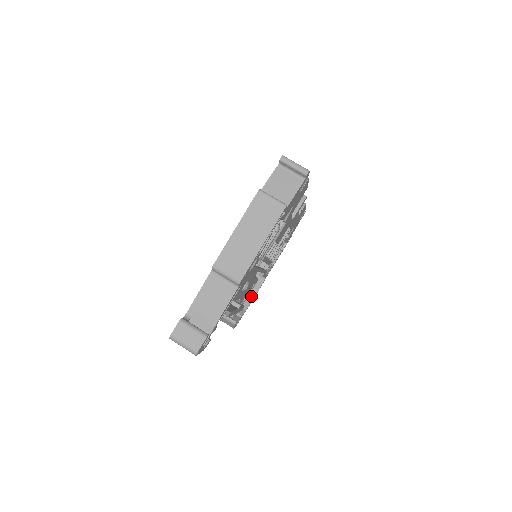
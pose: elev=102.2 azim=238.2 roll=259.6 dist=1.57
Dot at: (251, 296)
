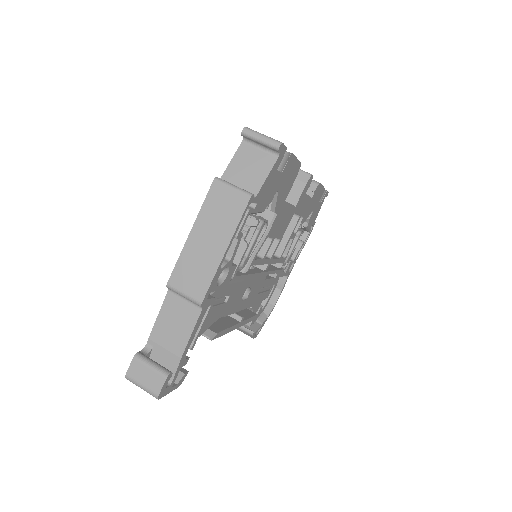
Dot at: (274, 298)
